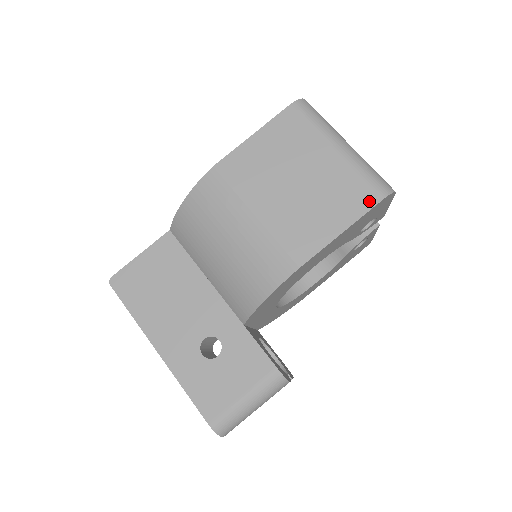
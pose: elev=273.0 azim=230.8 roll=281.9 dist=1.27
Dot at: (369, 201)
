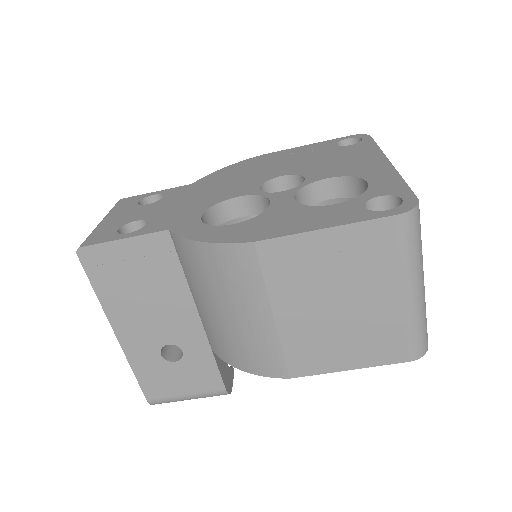
Dot at: (396, 357)
